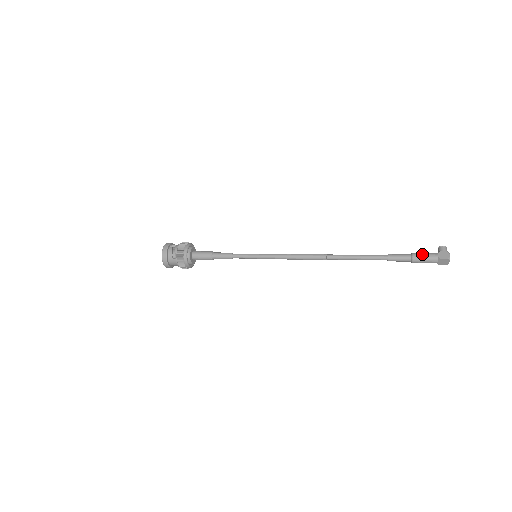
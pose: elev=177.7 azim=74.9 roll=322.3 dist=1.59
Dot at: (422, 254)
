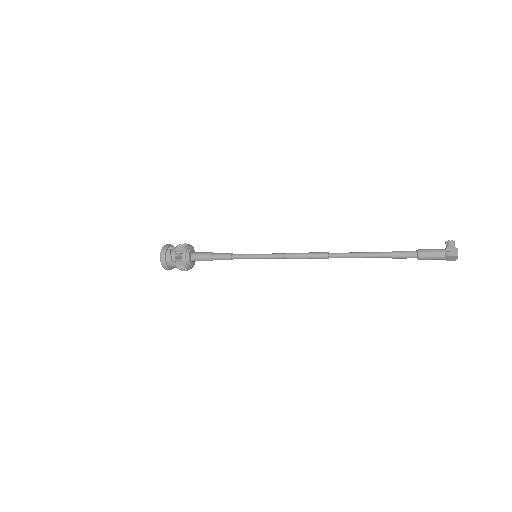
Dot at: (428, 251)
